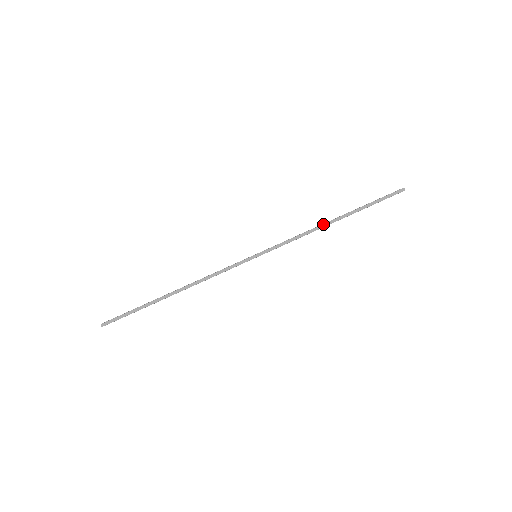
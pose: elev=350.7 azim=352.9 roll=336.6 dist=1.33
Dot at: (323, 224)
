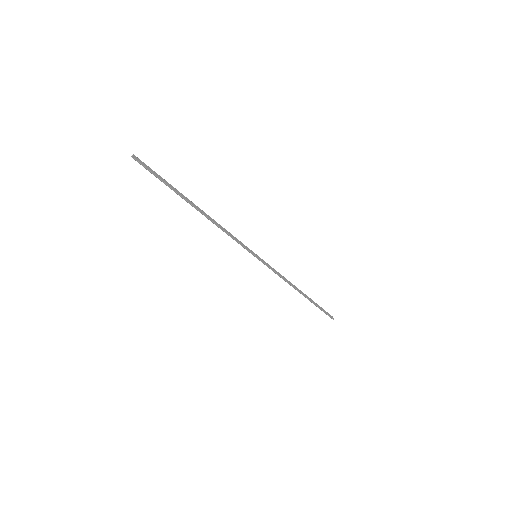
Dot at: (295, 286)
